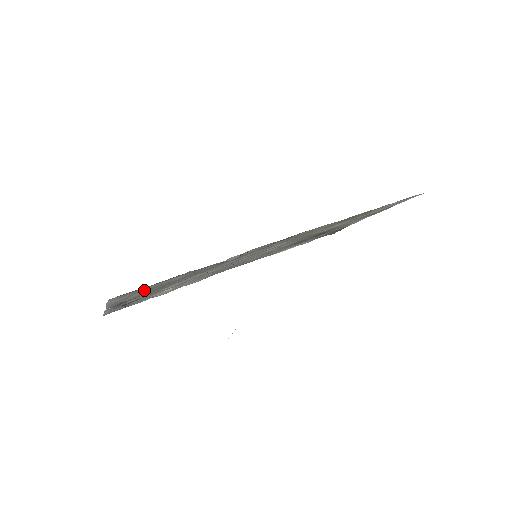
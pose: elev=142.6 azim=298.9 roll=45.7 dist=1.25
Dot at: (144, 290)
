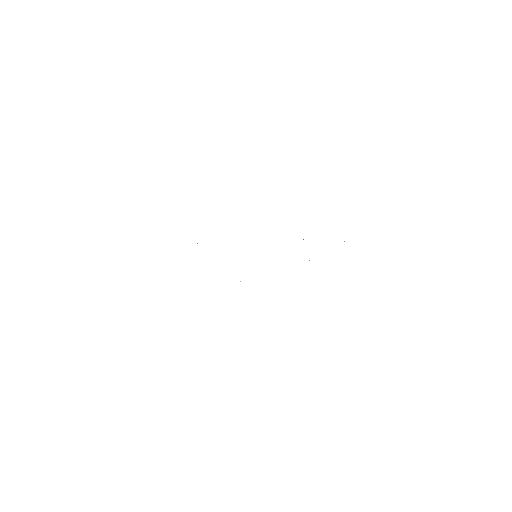
Dot at: occluded
